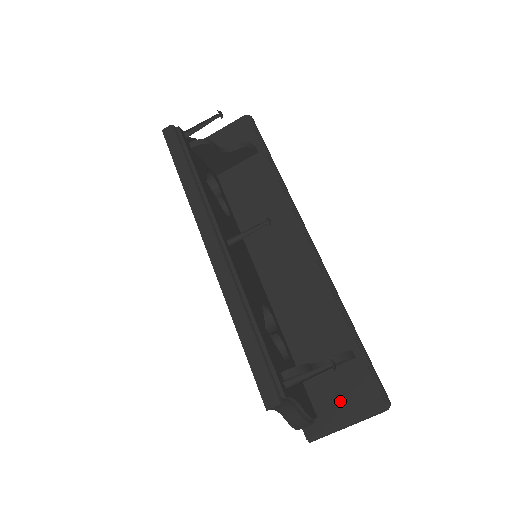
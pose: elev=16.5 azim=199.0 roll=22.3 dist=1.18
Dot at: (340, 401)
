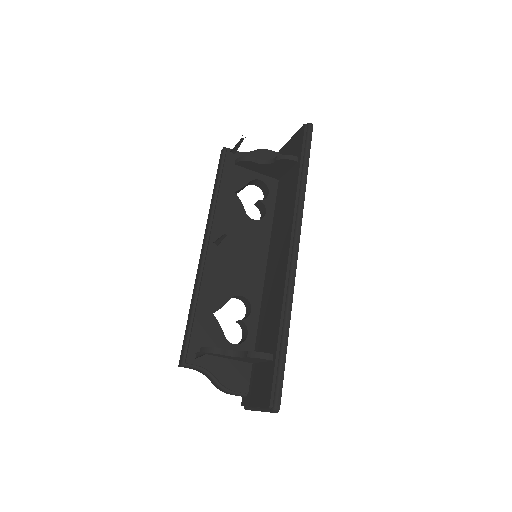
Dot at: (257, 389)
